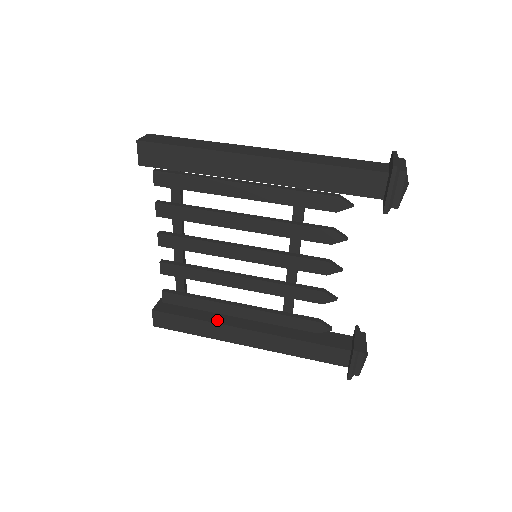
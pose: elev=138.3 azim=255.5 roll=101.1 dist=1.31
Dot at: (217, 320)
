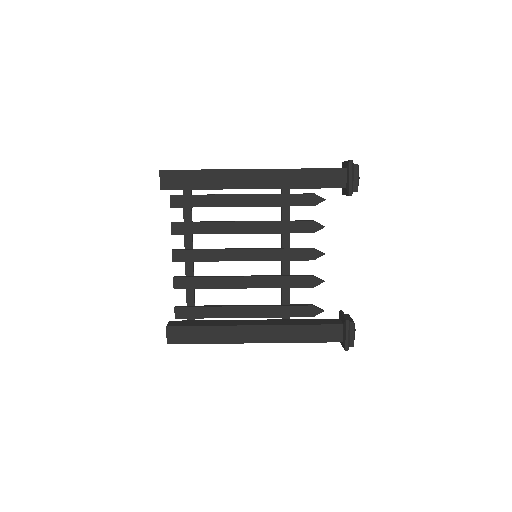
Dot at: (226, 324)
